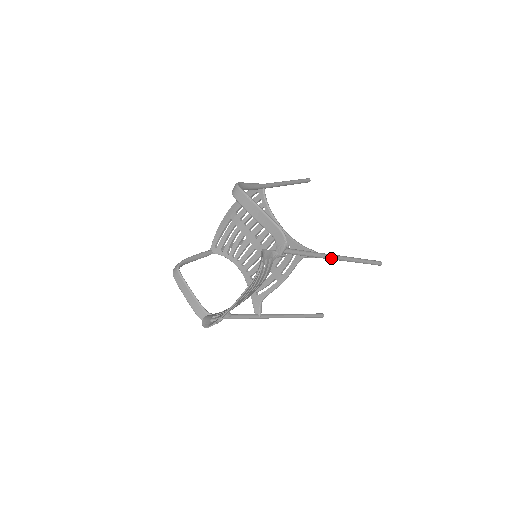
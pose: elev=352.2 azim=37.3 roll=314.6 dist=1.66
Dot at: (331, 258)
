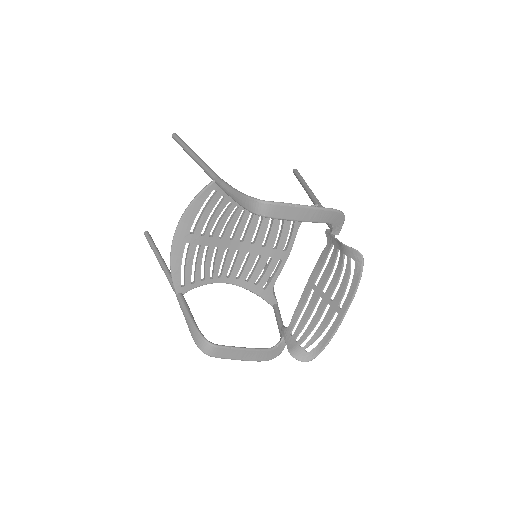
Dot at: occluded
